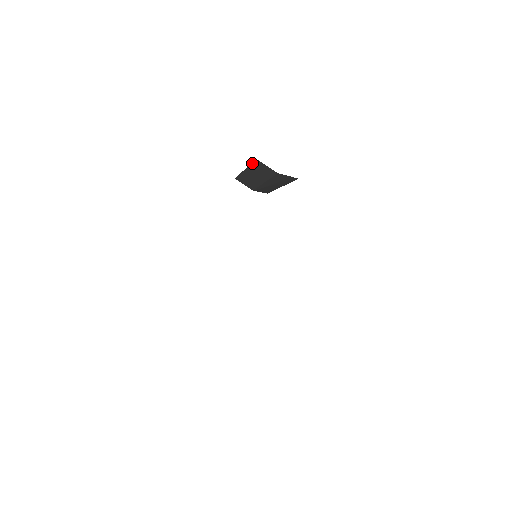
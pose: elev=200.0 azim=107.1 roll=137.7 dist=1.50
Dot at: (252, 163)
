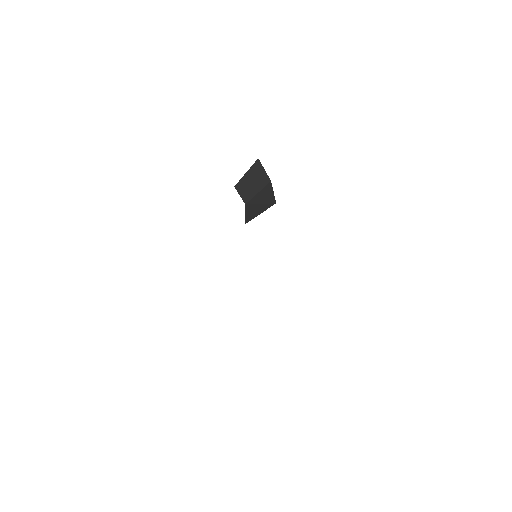
Dot at: (253, 164)
